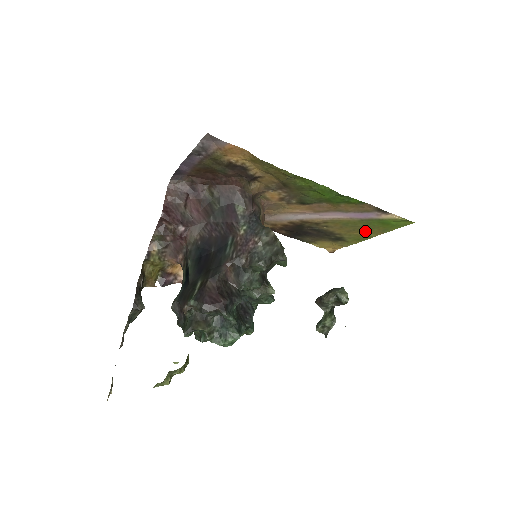
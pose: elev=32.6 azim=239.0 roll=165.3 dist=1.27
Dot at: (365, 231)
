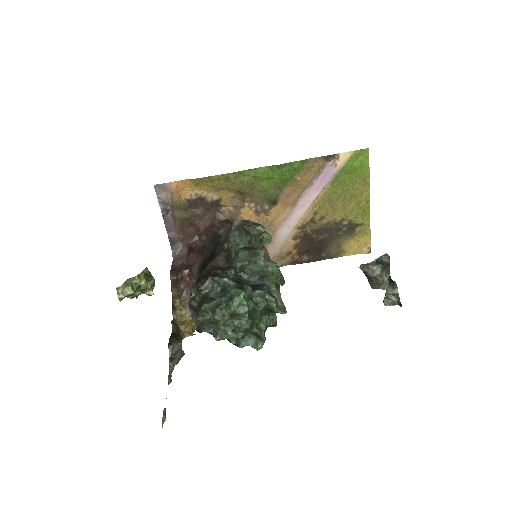
Dot at: (354, 196)
